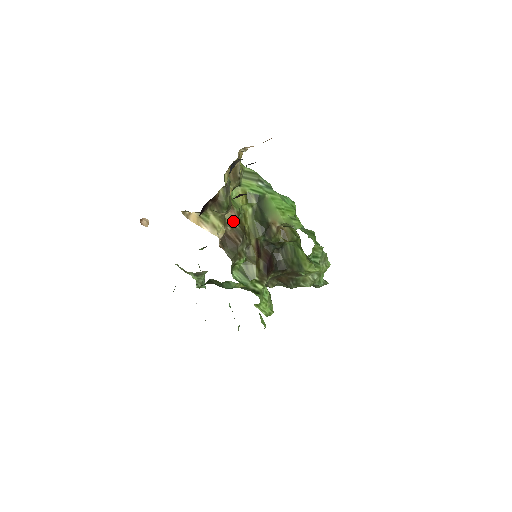
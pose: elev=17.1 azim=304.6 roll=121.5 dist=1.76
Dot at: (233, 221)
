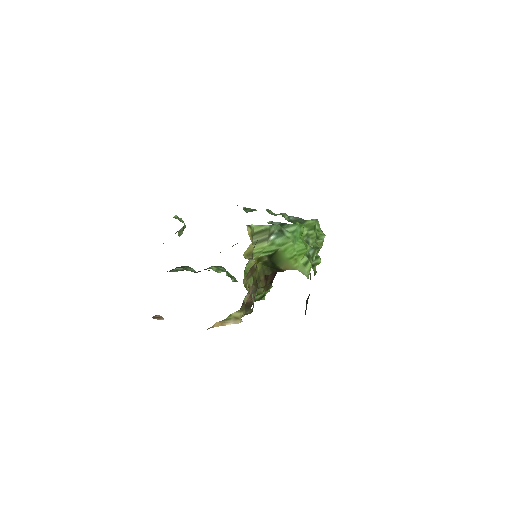
Dot at: occluded
